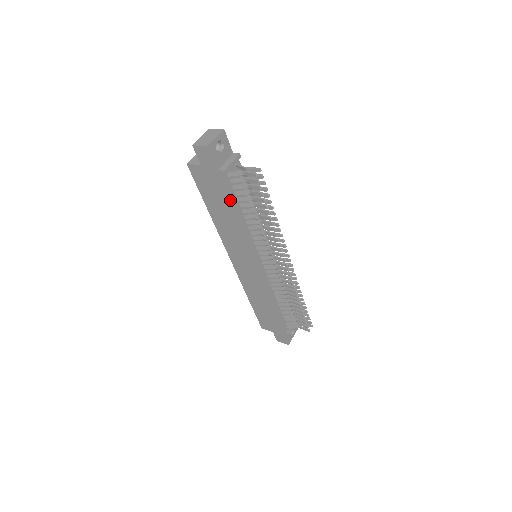
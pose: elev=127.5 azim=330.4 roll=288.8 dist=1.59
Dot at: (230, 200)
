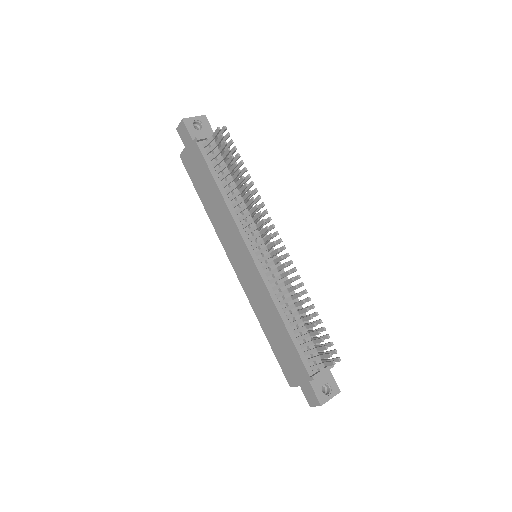
Dot at: (208, 172)
